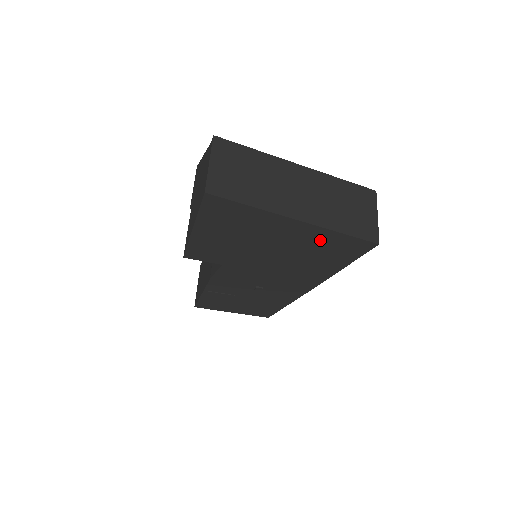
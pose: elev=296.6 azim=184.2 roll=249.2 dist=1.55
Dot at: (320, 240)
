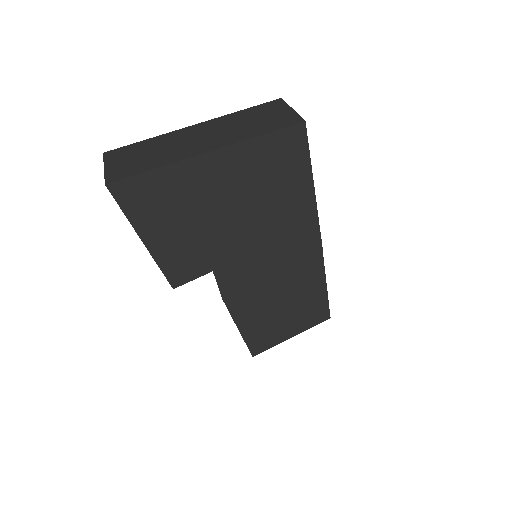
Dot at: (252, 162)
